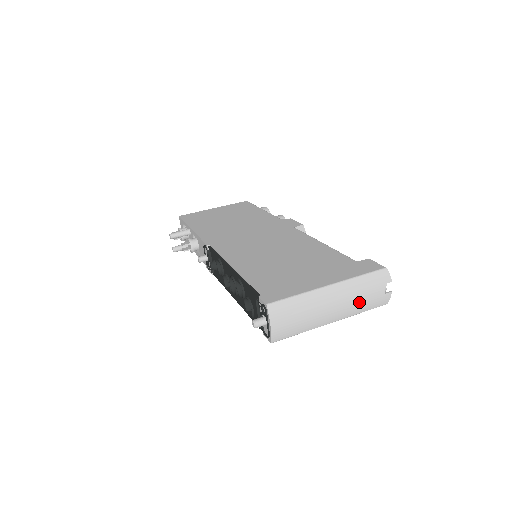
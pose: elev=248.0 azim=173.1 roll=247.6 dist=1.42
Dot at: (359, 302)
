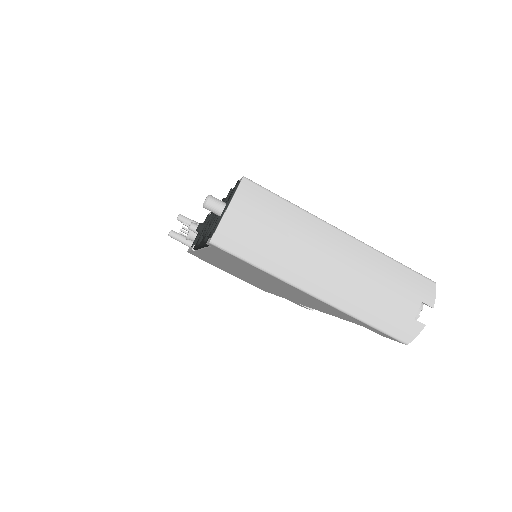
Dot at: (370, 295)
